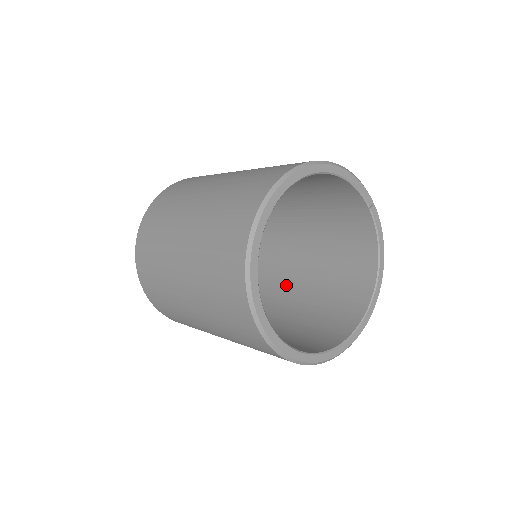
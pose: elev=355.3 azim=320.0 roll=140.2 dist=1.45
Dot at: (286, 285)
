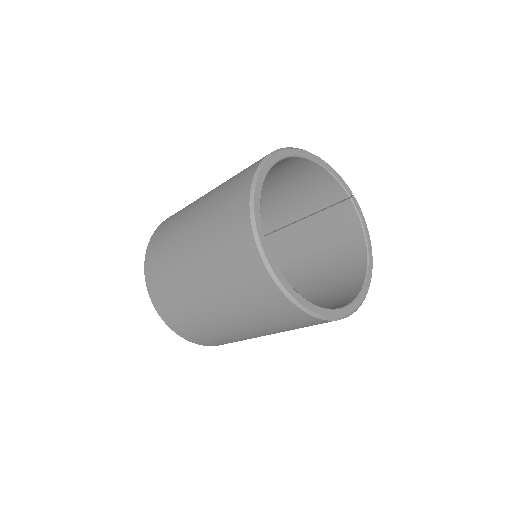
Dot at: occluded
